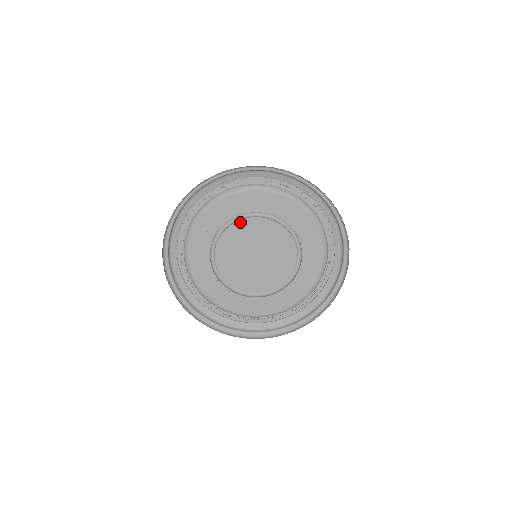
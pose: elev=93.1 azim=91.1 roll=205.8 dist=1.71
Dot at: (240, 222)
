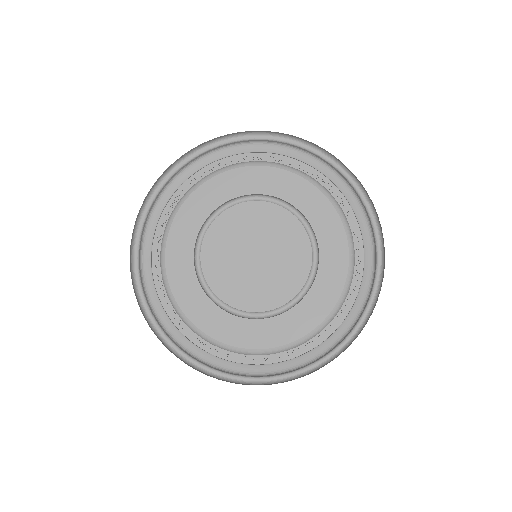
Dot at: (240, 206)
